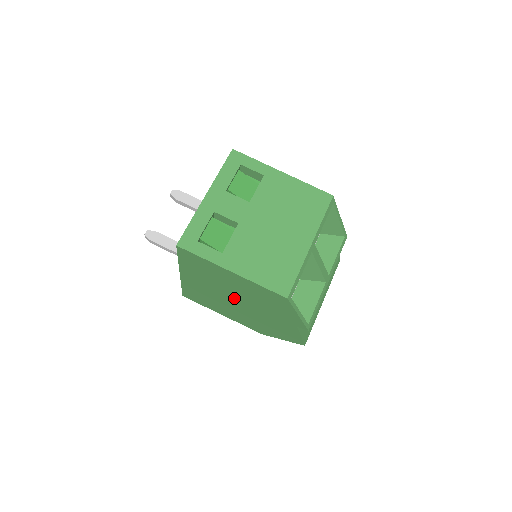
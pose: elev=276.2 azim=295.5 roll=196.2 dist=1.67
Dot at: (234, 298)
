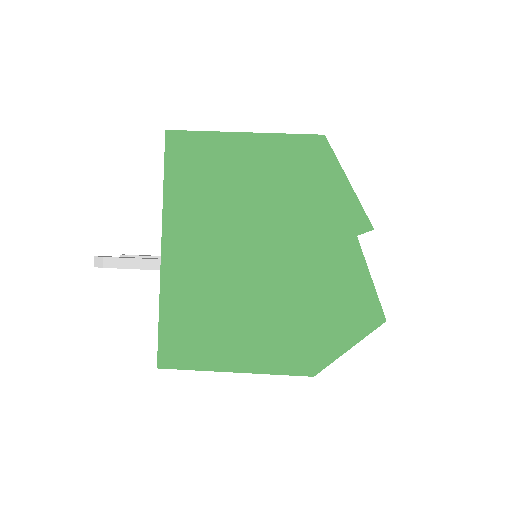
Dot at: (252, 241)
